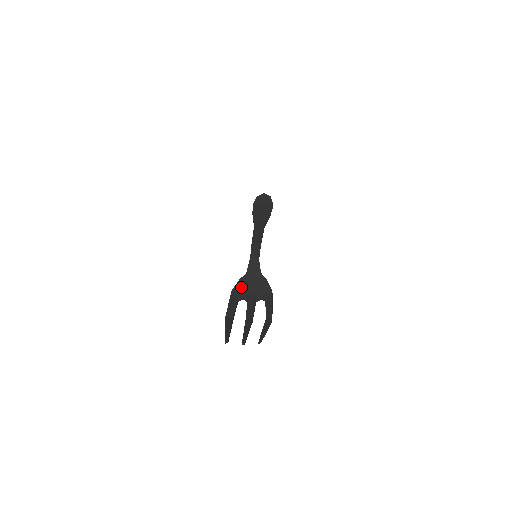
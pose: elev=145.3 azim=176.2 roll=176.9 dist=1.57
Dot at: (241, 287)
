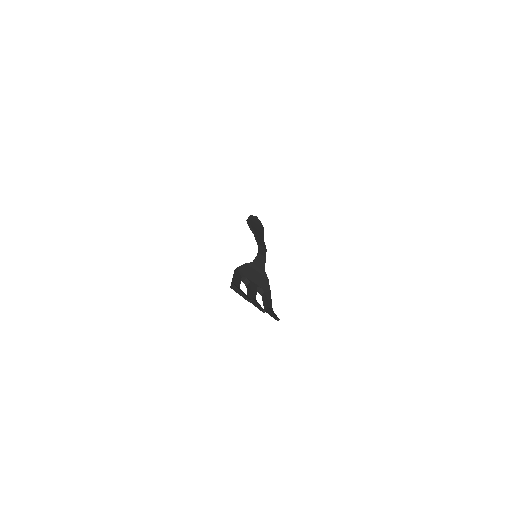
Dot at: (246, 270)
